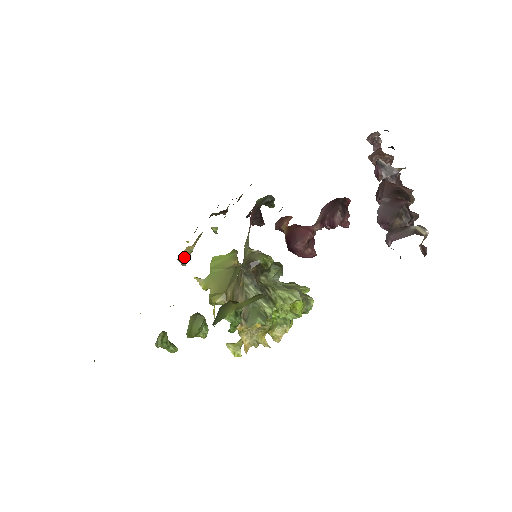
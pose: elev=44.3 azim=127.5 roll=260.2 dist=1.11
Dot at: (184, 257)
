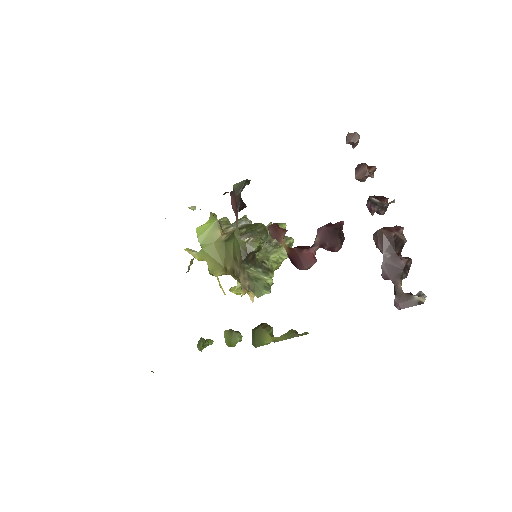
Dot at: (188, 267)
